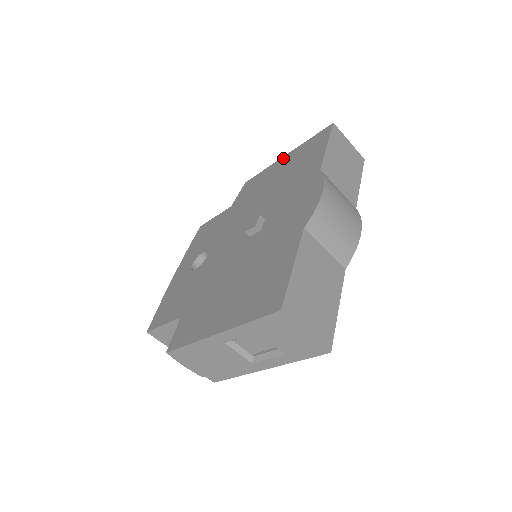
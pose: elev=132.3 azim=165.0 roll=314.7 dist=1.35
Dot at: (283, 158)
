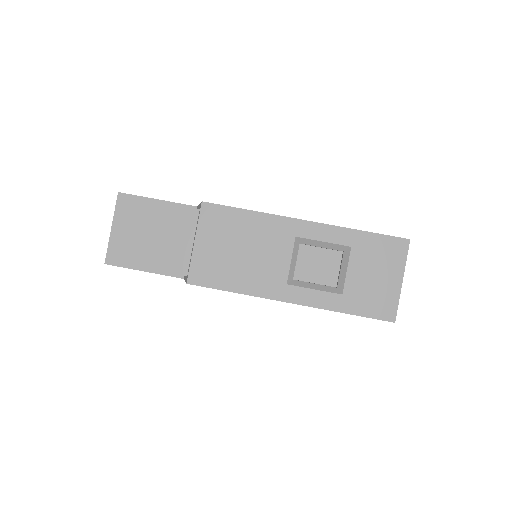
Dot at: occluded
